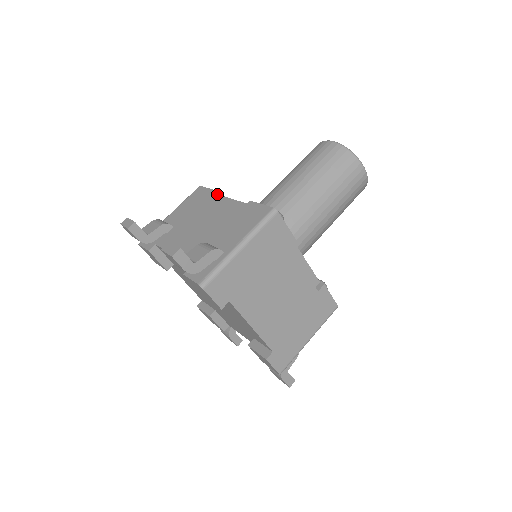
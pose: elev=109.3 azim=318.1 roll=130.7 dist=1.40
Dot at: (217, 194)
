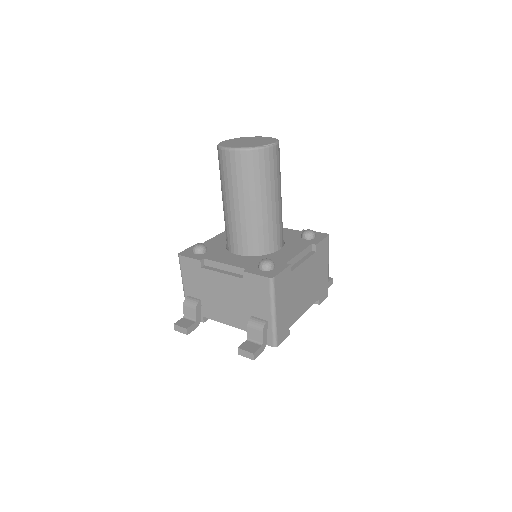
Dot at: (202, 260)
